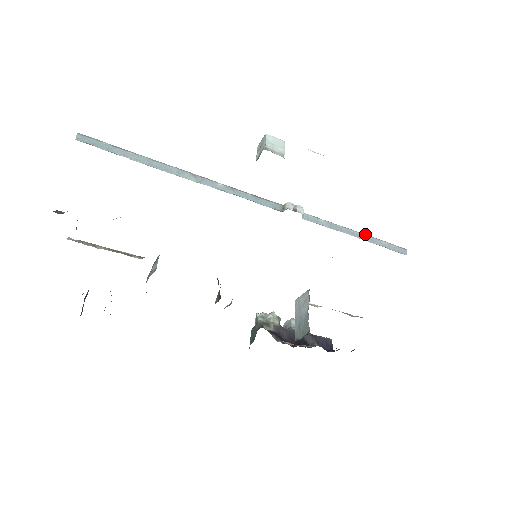
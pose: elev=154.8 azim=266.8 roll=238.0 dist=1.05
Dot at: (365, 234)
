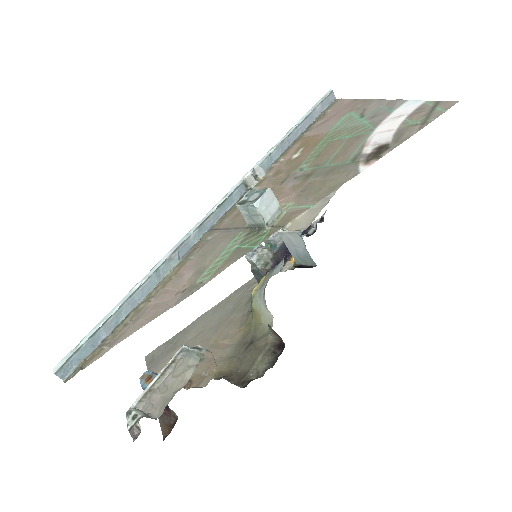
Dot at: (304, 119)
